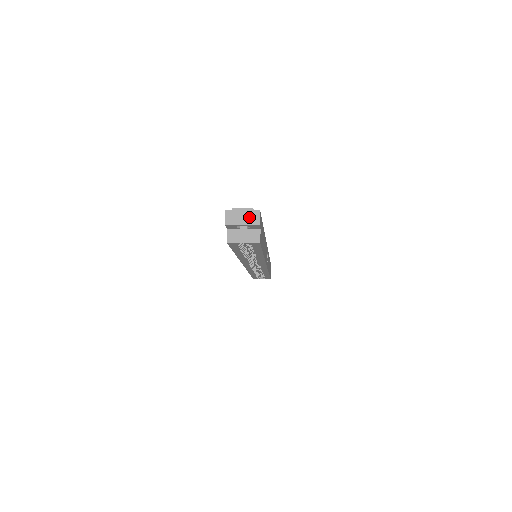
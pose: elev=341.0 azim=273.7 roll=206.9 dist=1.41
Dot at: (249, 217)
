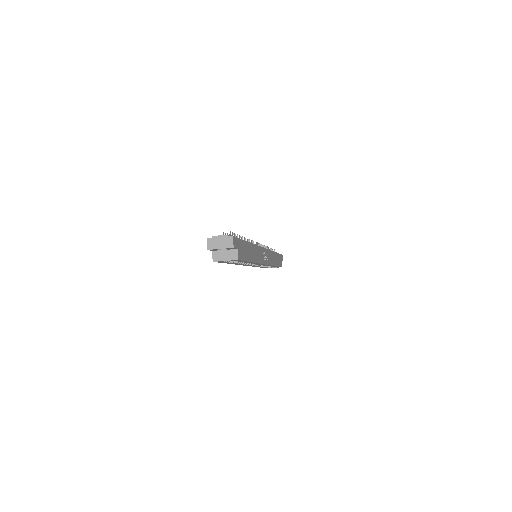
Dot at: (225, 242)
